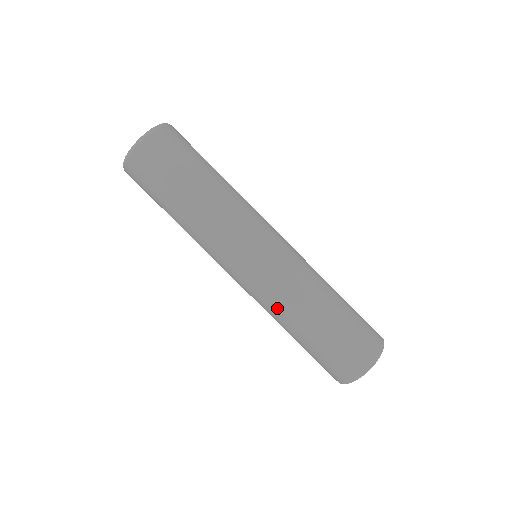
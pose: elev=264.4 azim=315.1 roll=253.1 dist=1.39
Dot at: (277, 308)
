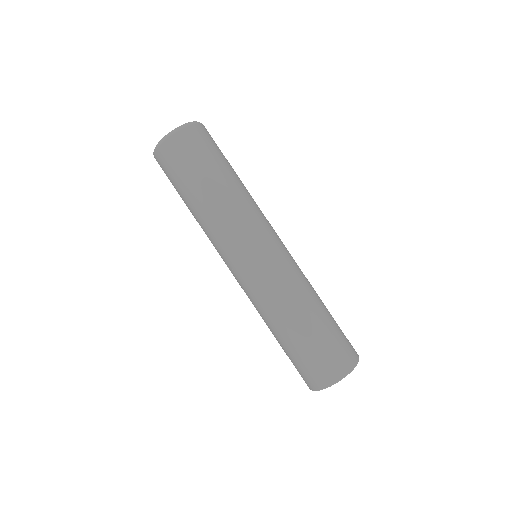
Dot at: (277, 299)
